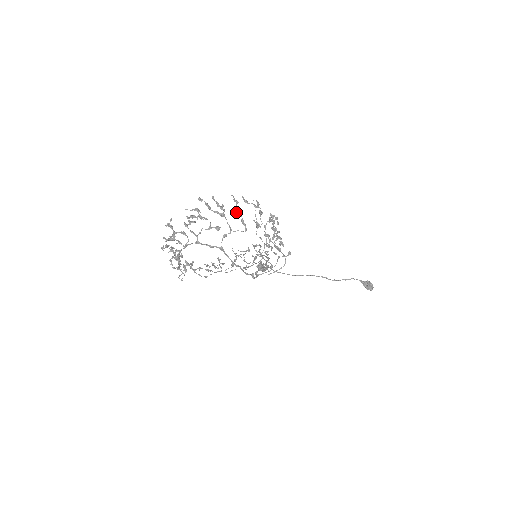
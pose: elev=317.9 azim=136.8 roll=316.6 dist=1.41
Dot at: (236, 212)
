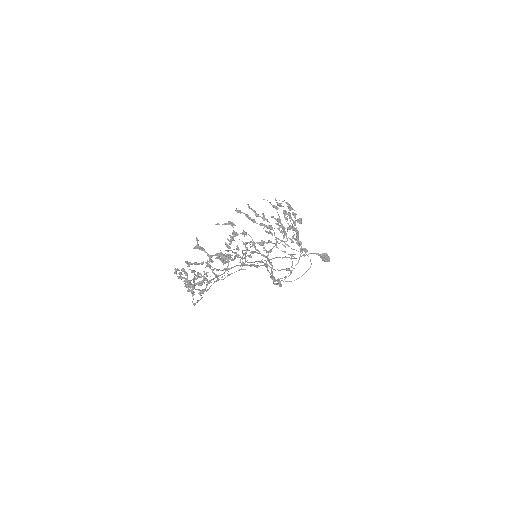
Dot at: occluded
